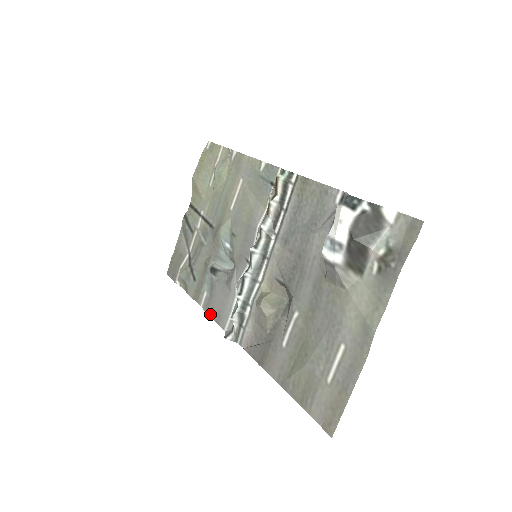
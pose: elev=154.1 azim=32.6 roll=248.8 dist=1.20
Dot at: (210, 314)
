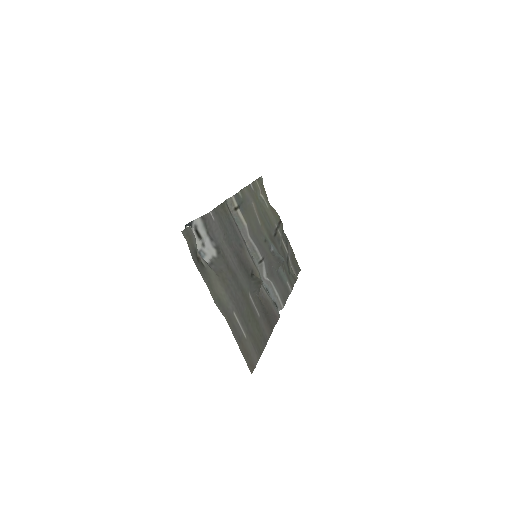
Dot at: (287, 297)
